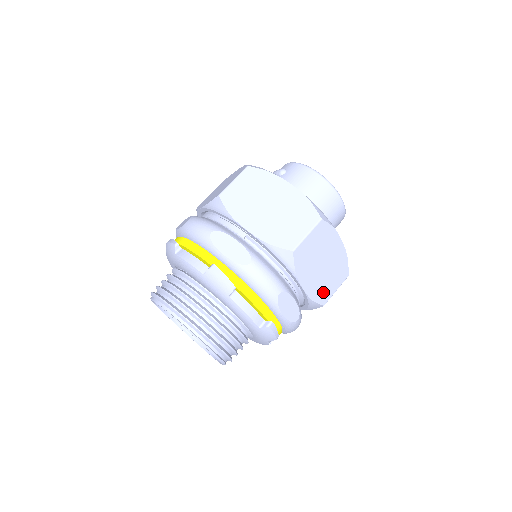
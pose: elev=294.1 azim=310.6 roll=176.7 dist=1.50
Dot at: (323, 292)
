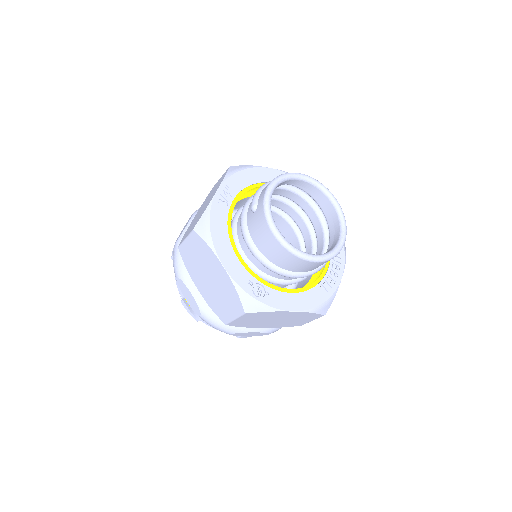
Dot at: (292, 324)
